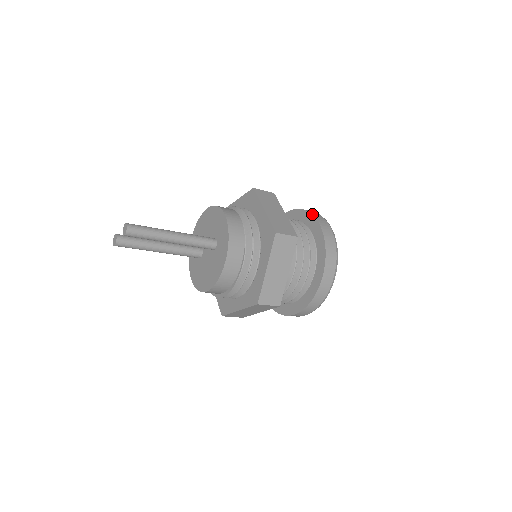
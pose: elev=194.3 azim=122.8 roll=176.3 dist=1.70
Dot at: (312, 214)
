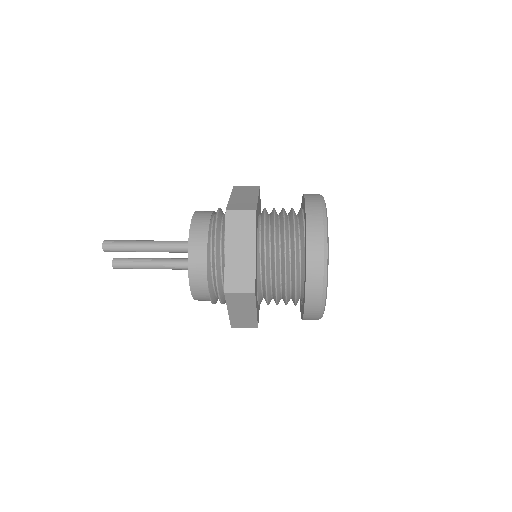
Dot at: (303, 194)
